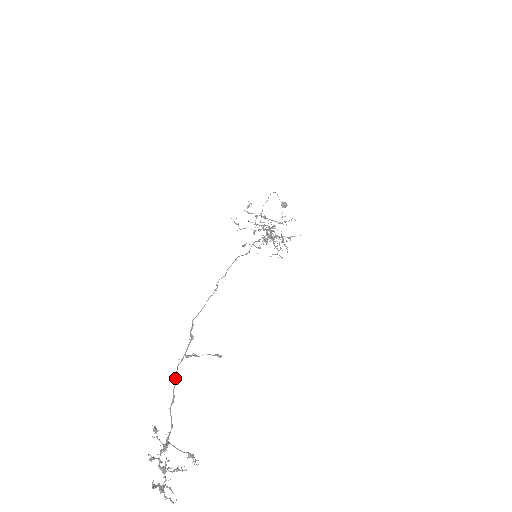
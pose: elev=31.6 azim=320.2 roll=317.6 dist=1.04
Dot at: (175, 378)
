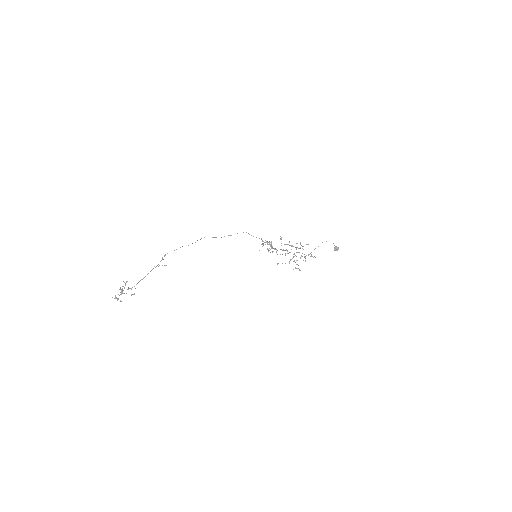
Dot at: occluded
